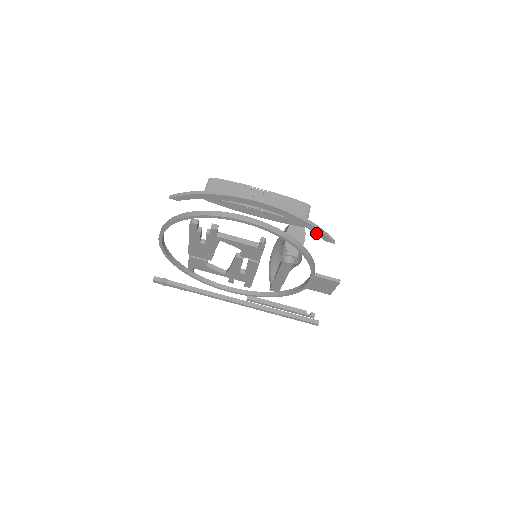
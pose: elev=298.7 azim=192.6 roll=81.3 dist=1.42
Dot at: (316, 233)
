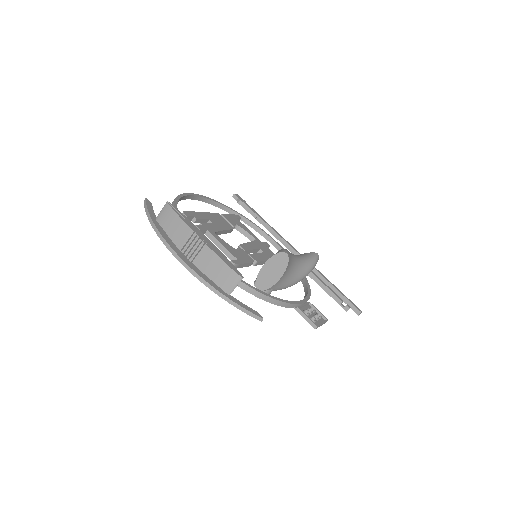
Dot at: (240, 306)
